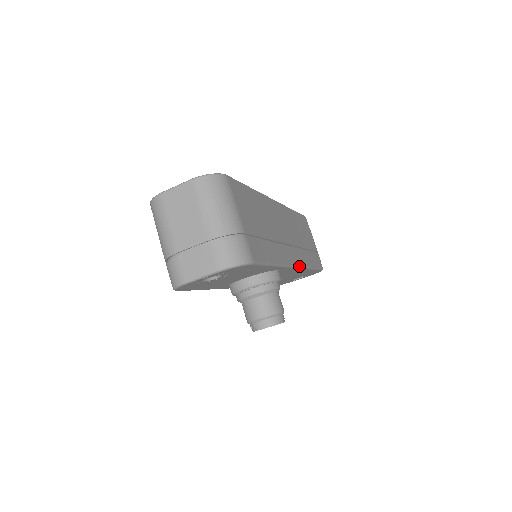
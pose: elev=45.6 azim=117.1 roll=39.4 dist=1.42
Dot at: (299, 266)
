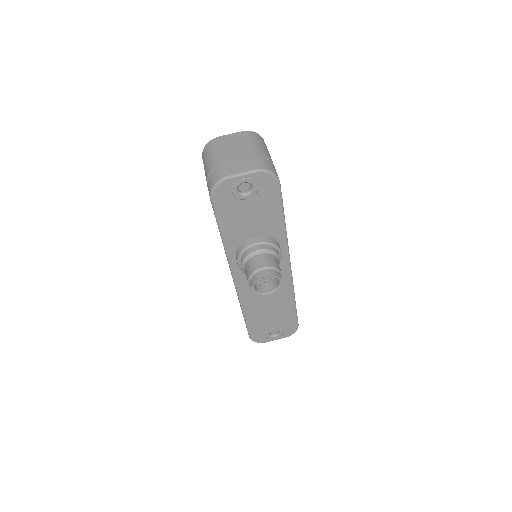
Dot at: (291, 271)
